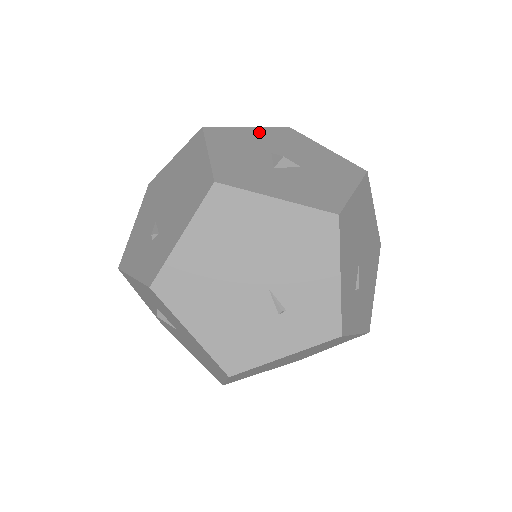
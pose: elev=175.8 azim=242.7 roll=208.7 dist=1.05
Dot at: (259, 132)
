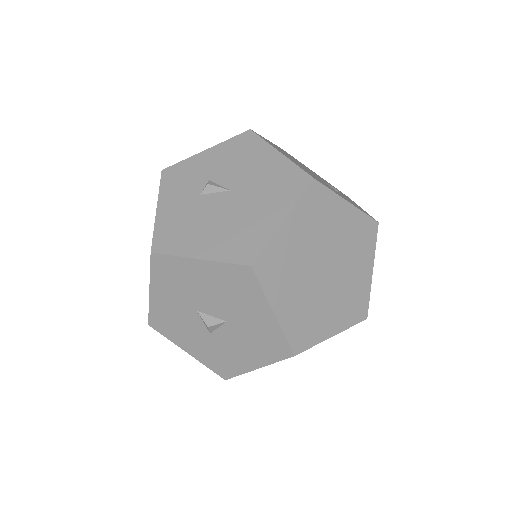
Dot at: occluded
